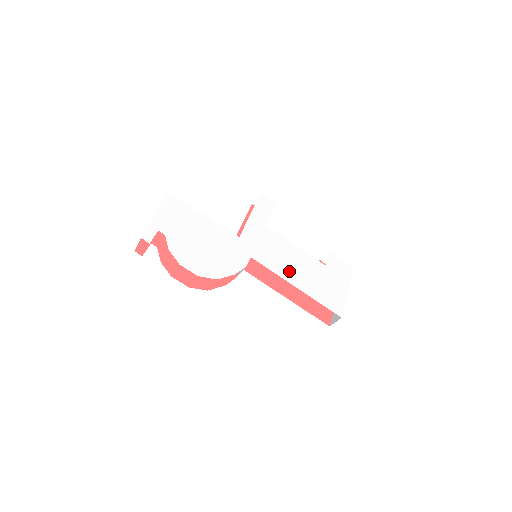
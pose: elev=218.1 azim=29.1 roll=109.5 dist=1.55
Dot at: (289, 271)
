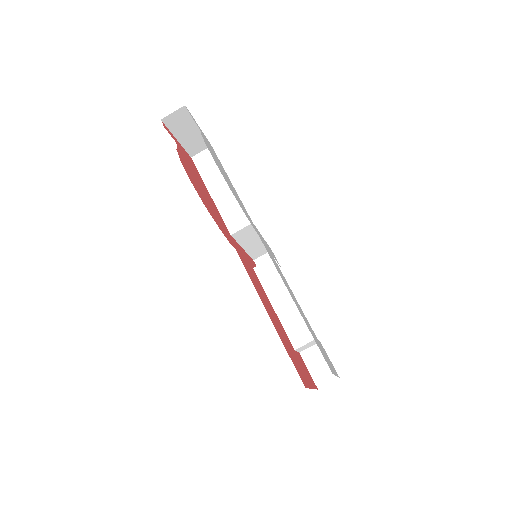
Dot at: occluded
